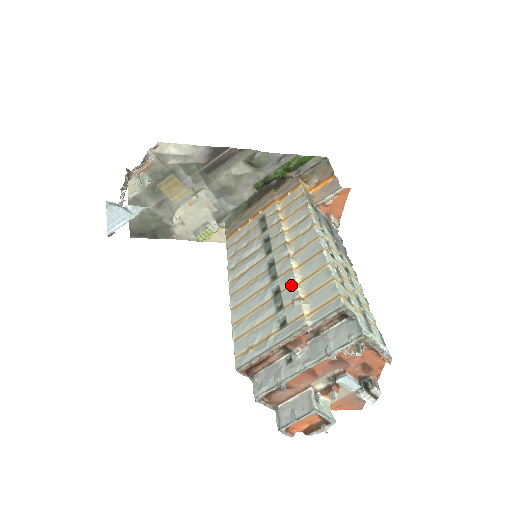
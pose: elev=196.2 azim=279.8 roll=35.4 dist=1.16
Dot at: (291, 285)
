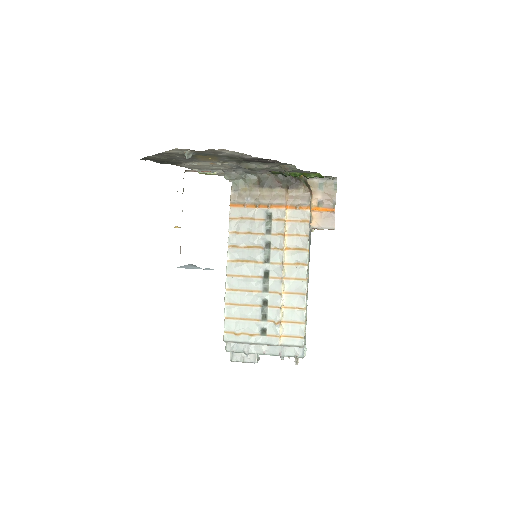
Dot at: (277, 307)
